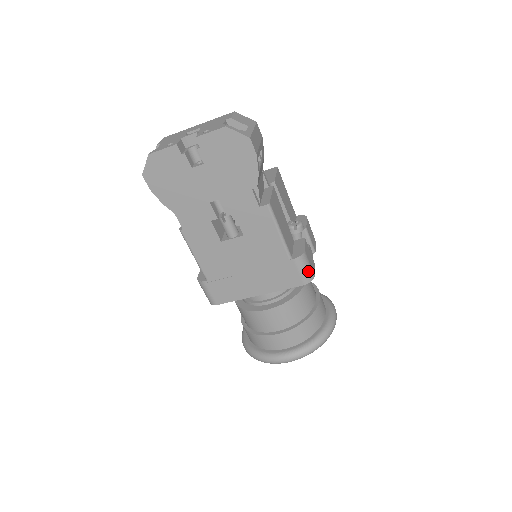
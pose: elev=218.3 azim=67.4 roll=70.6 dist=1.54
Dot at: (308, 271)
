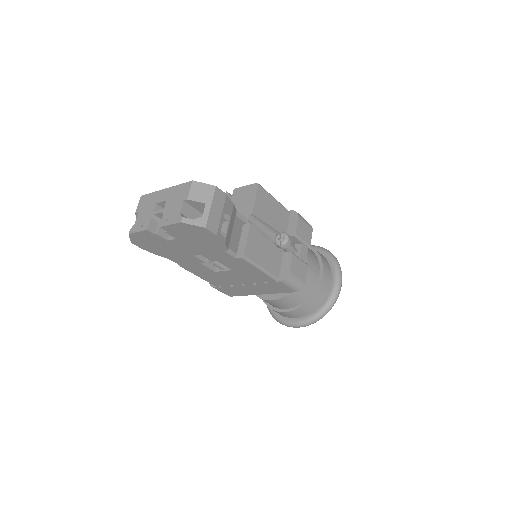
Dot at: (296, 284)
